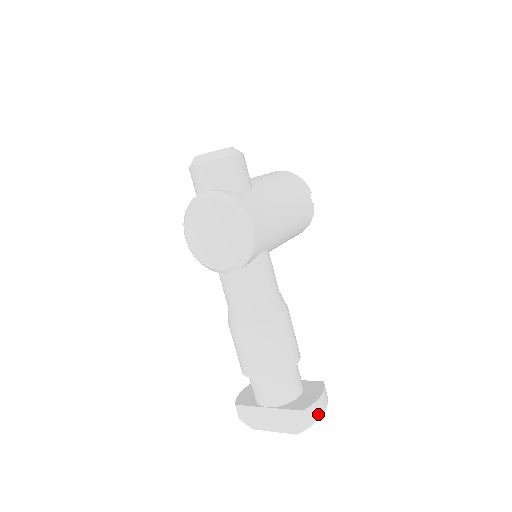
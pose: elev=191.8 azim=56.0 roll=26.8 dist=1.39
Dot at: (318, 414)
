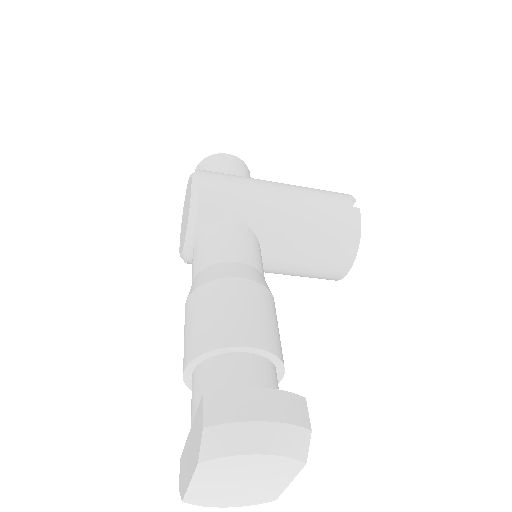
Dot at: (238, 414)
